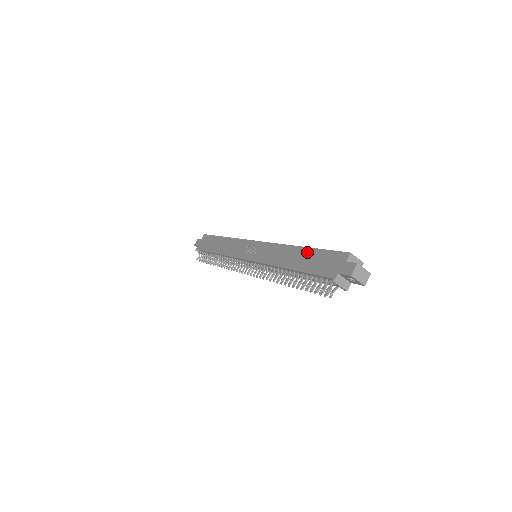
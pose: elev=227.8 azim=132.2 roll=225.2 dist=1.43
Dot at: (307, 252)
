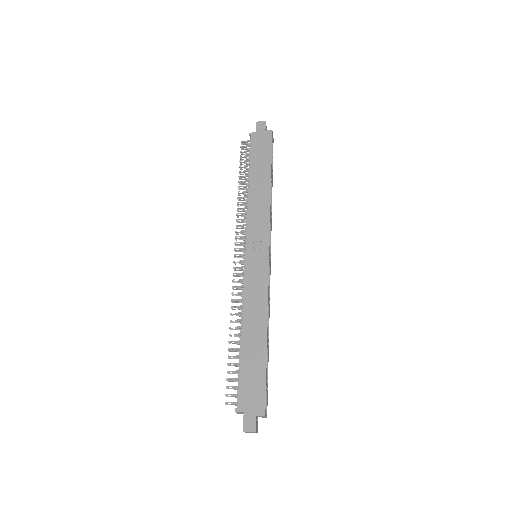
Dot at: (261, 352)
